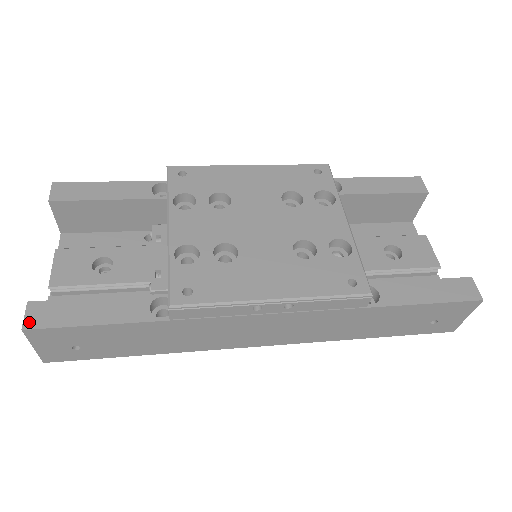
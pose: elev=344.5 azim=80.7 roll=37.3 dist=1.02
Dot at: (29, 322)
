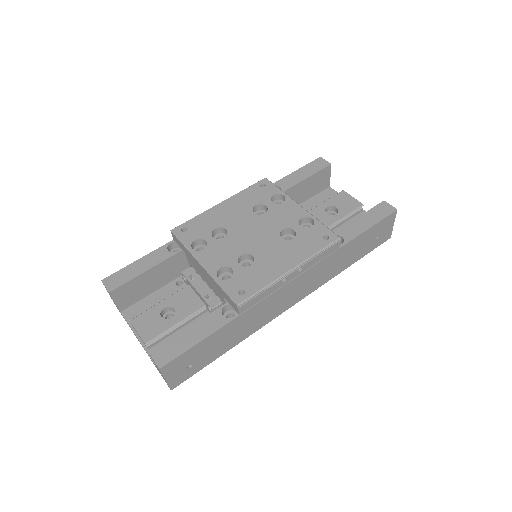
Dot at: (160, 363)
